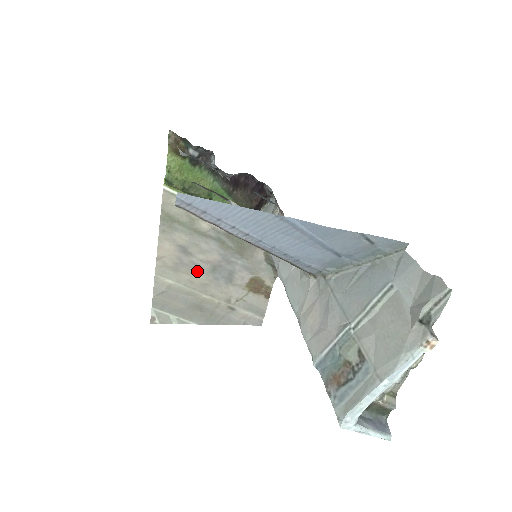
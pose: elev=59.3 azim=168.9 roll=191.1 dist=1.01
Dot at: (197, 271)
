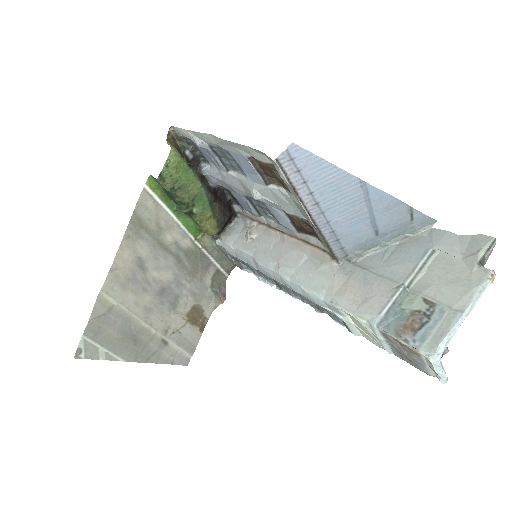
Dot at: (146, 291)
